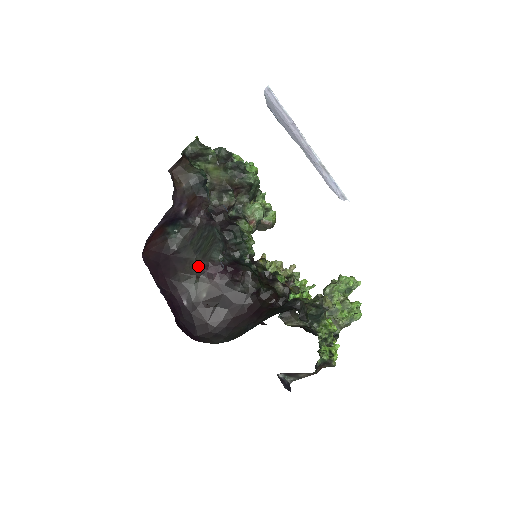
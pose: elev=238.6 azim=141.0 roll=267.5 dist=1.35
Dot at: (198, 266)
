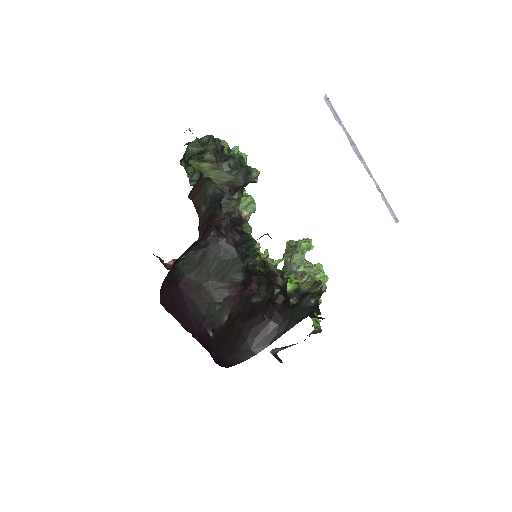
Dot at: (216, 291)
